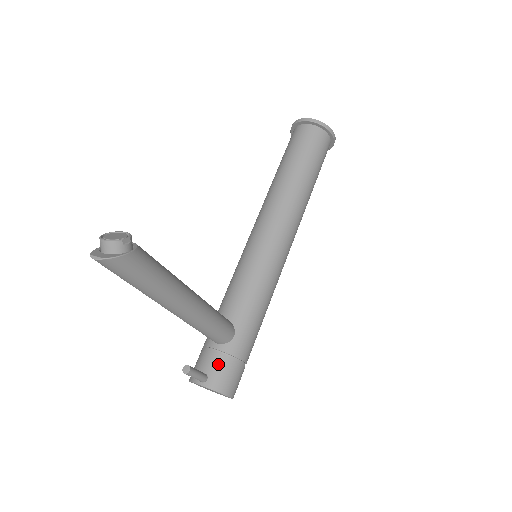
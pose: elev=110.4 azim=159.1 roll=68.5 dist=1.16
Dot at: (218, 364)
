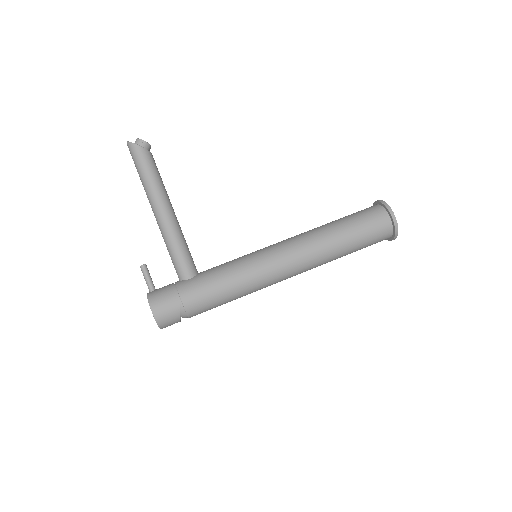
Dot at: (165, 287)
